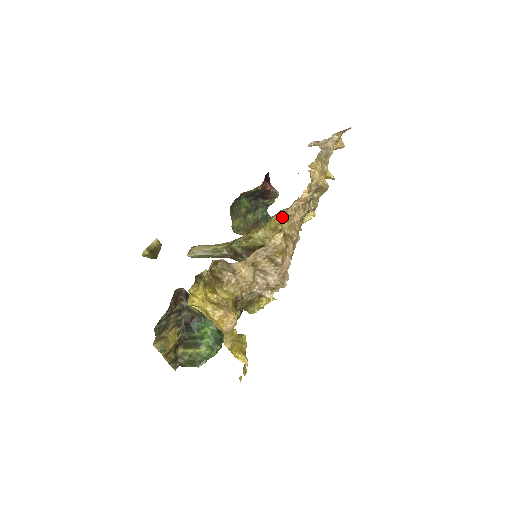
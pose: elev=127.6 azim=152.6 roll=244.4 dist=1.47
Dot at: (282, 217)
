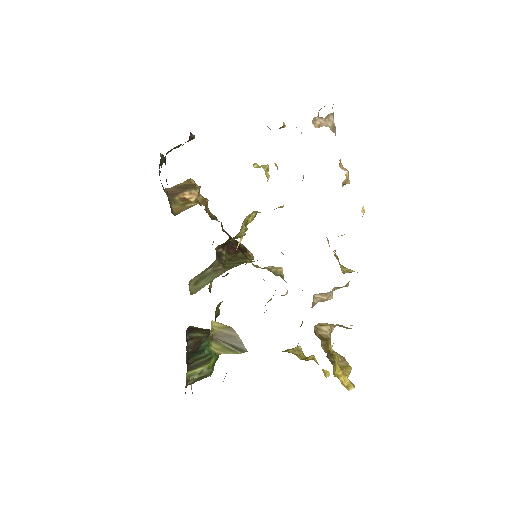
Dot at: occluded
